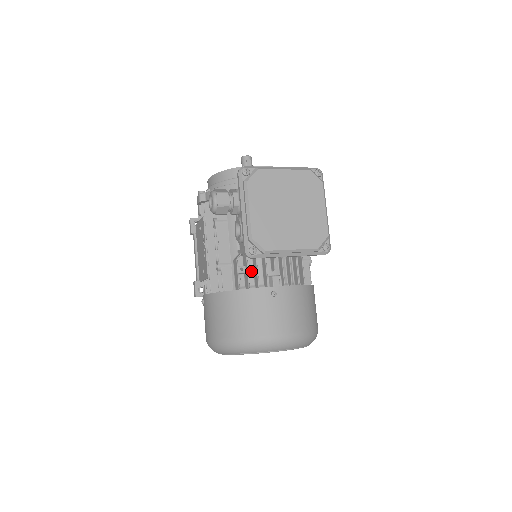
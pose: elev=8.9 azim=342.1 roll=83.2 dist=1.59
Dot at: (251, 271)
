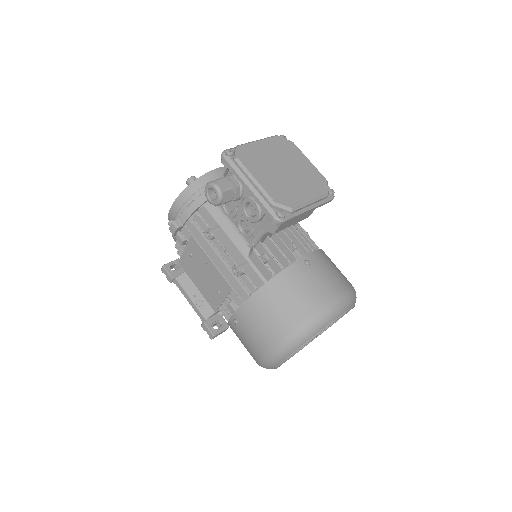
Dot at: occluded
